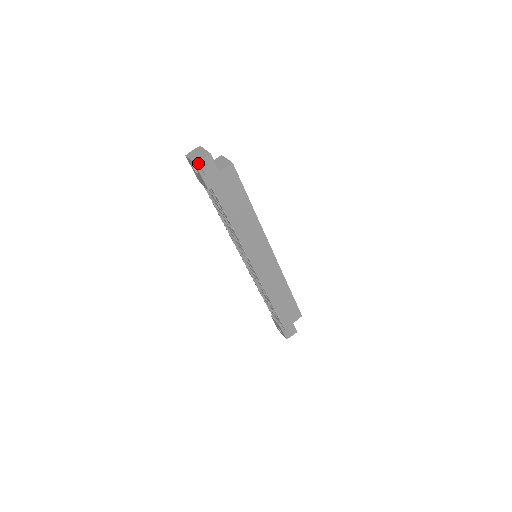
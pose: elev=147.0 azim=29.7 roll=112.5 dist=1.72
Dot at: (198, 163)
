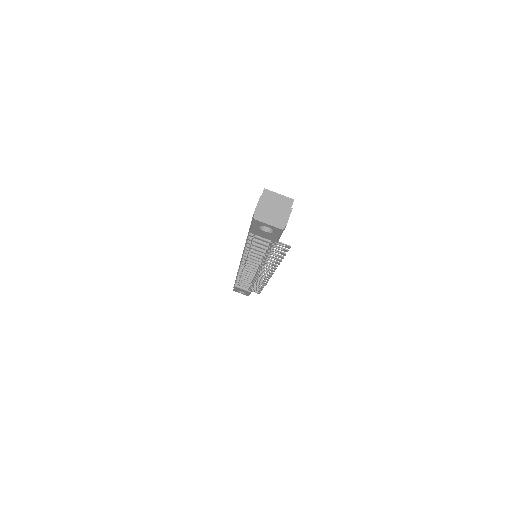
Dot at: (284, 227)
